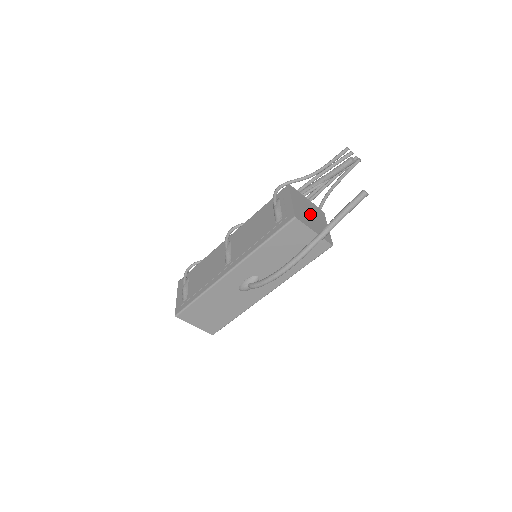
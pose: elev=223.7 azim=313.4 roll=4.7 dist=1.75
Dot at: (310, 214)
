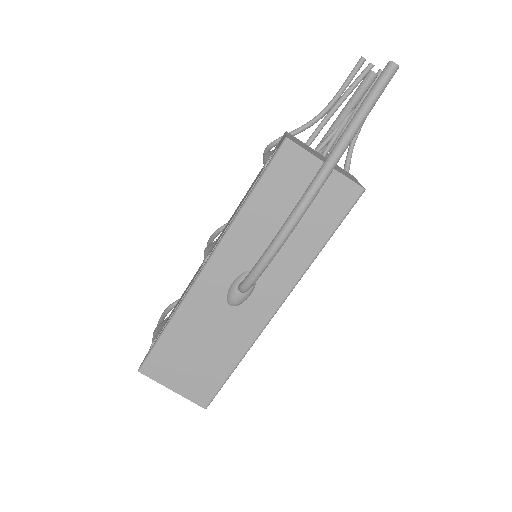
Dot at: (322, 157)
